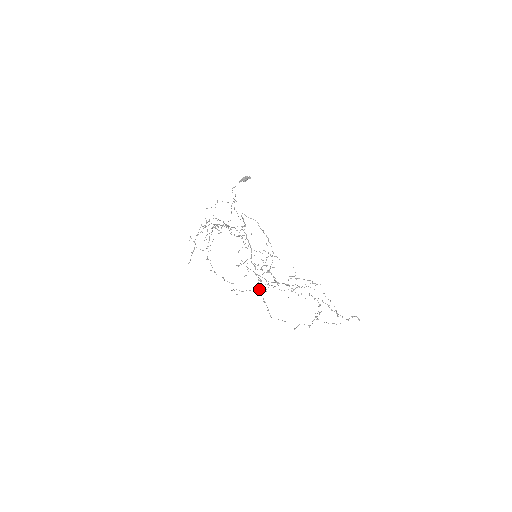
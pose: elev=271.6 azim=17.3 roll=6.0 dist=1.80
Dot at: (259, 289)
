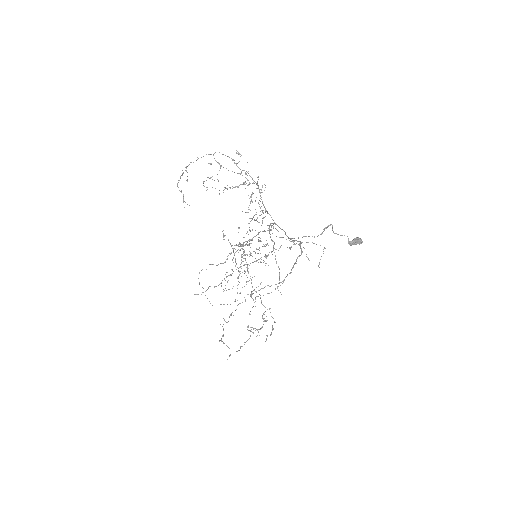
Dot at: (233, 315)
